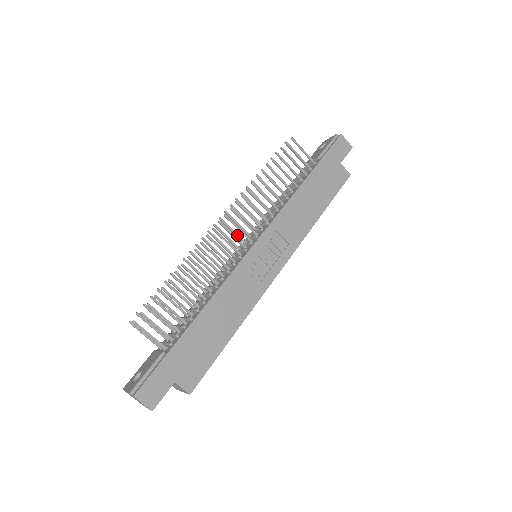
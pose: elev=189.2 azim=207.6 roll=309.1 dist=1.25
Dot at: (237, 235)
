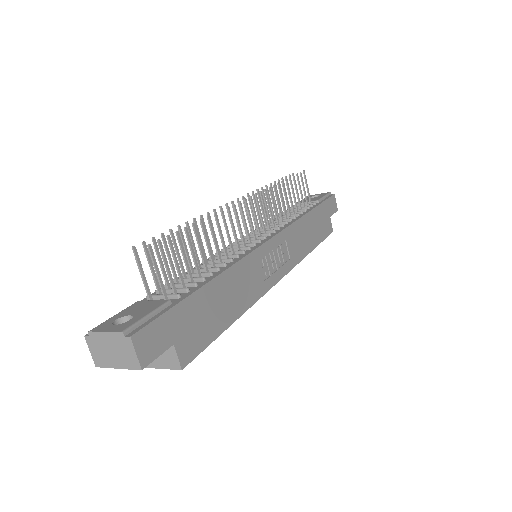
Dot at: occluded
